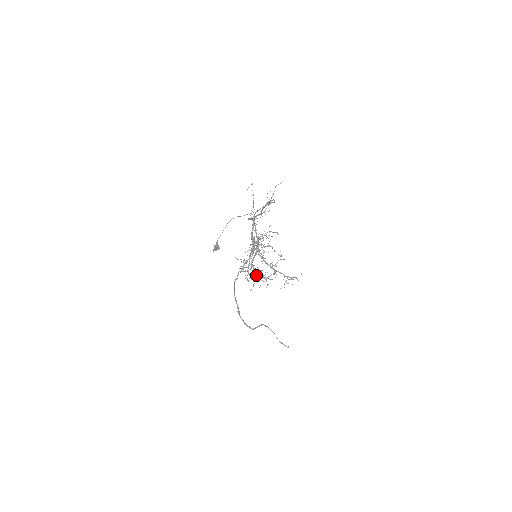
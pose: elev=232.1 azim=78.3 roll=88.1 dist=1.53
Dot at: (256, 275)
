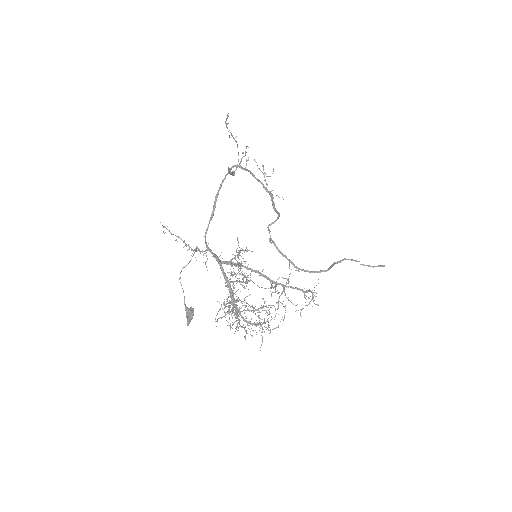
Dot at: (259, 317)
